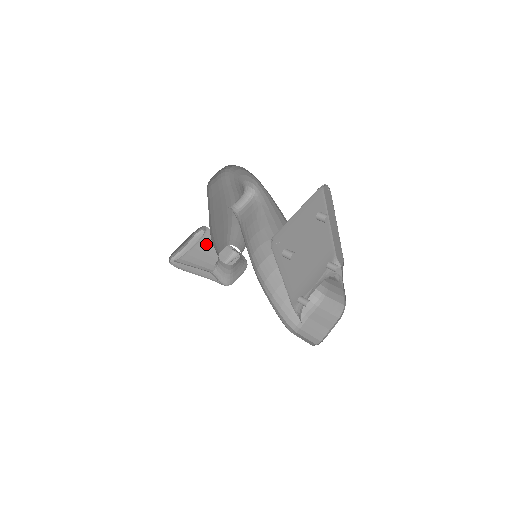
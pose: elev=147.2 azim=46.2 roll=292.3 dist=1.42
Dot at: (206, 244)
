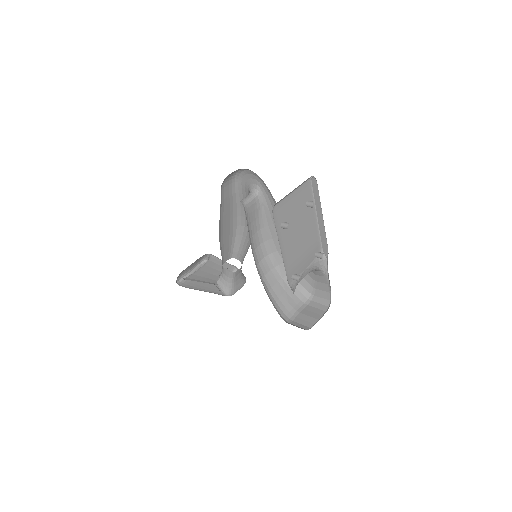
Dot at: (210, 267)
